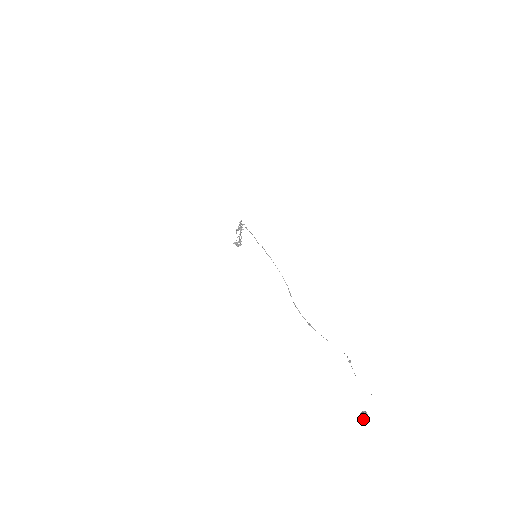
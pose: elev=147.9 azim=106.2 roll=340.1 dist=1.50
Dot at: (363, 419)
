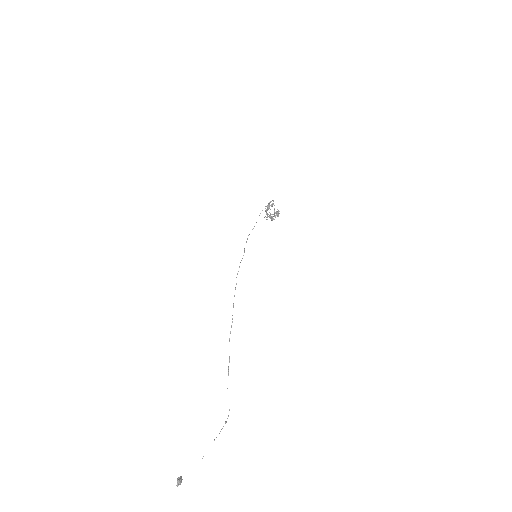
Dot at: (178, 482)
